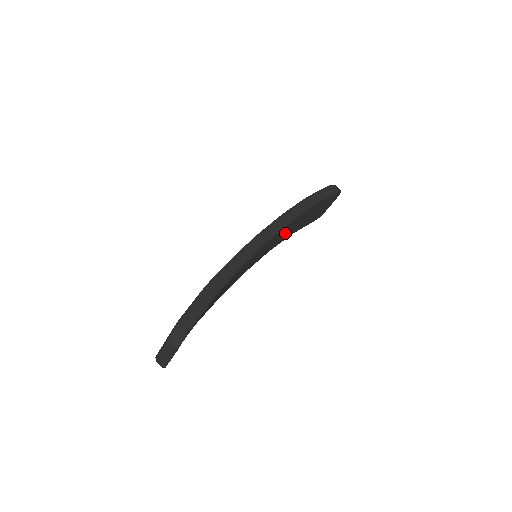
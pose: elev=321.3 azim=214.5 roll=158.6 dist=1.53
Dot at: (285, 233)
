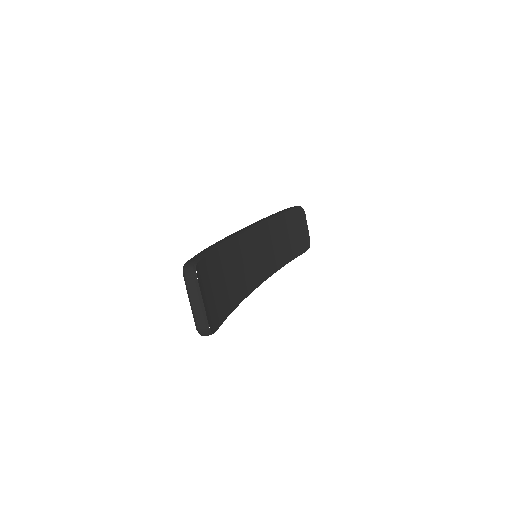
Dot at: (276, 245)
